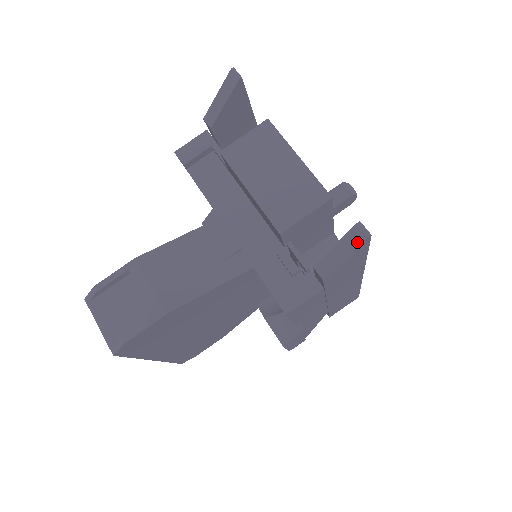
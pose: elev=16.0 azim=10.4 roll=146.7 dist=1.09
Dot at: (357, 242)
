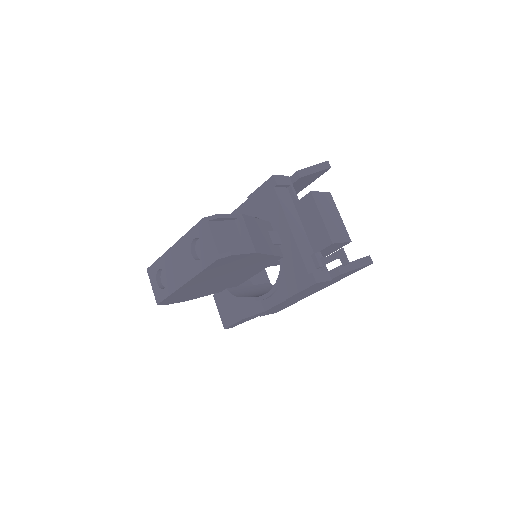
Dot at: (366, 263)
